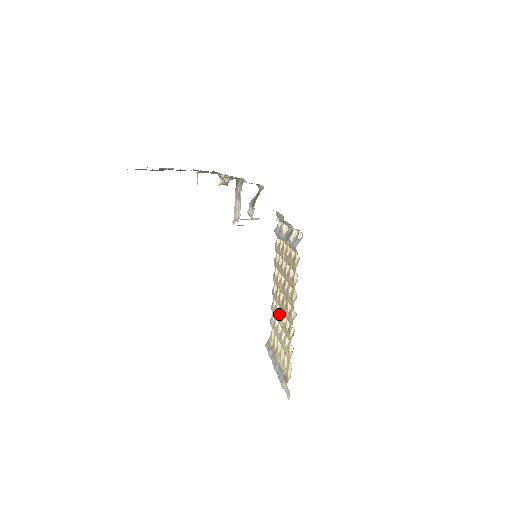
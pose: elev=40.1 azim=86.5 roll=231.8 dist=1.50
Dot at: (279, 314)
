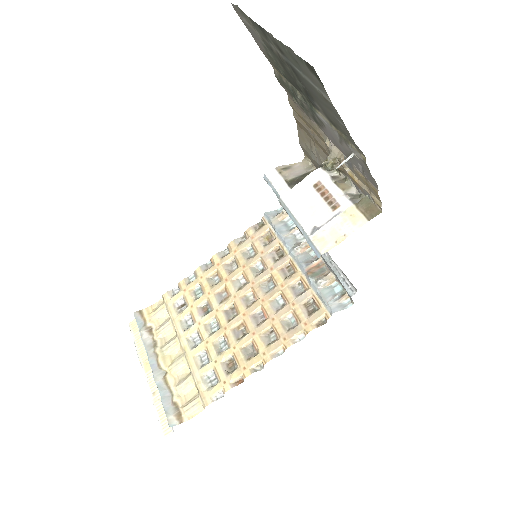
Dot at: (207, 319)
